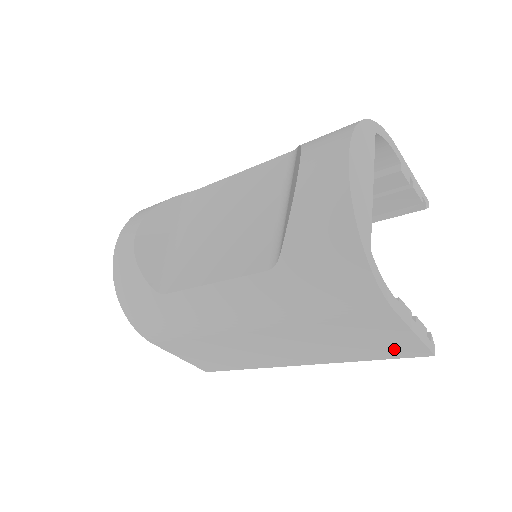
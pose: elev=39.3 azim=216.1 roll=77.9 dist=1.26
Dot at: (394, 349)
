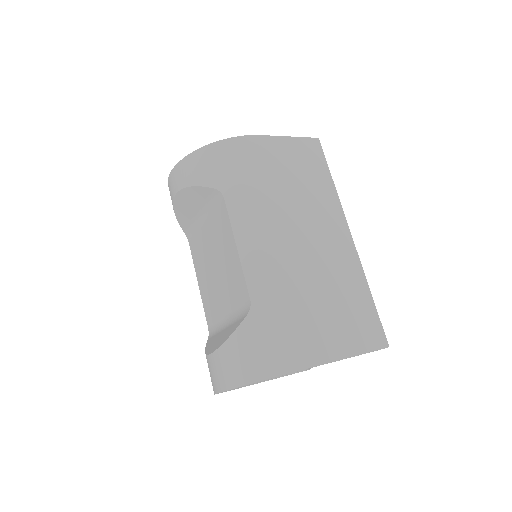
Dot at: occluded
